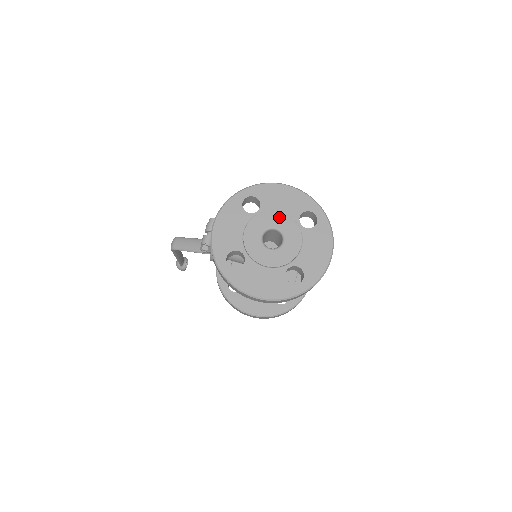
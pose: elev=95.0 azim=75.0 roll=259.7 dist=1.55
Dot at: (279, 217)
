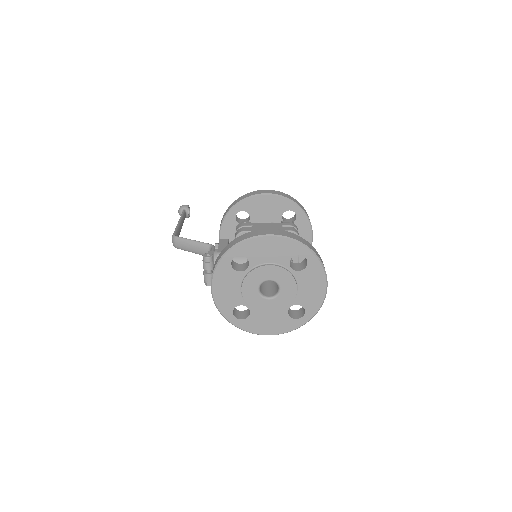
Dot at: (270, 270)
